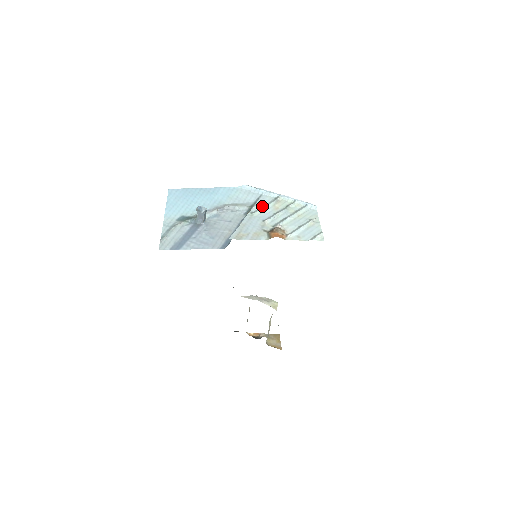
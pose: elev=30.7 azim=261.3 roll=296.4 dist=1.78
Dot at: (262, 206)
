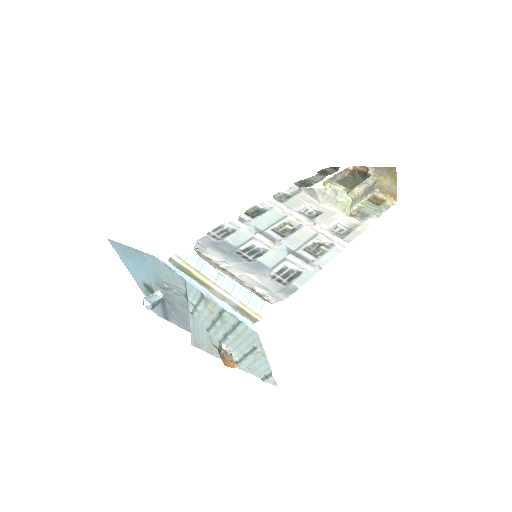
Dot at: (195, 307)
